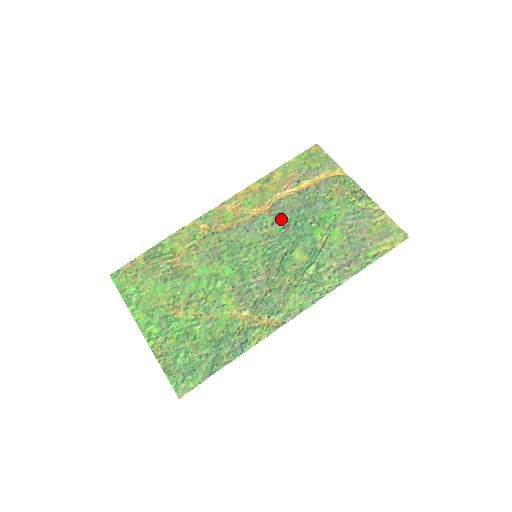
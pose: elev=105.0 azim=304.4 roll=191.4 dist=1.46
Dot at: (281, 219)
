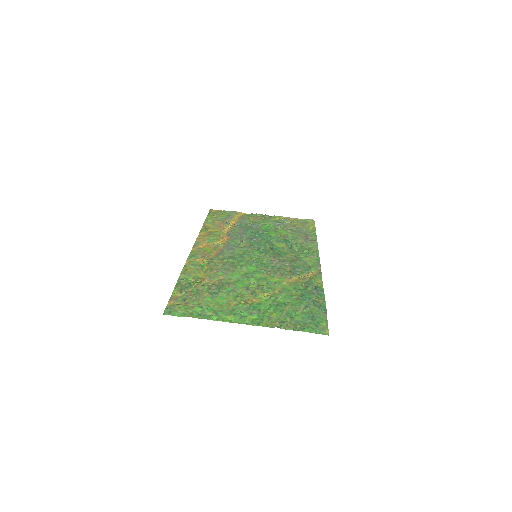
Dot at: (243, 238)
